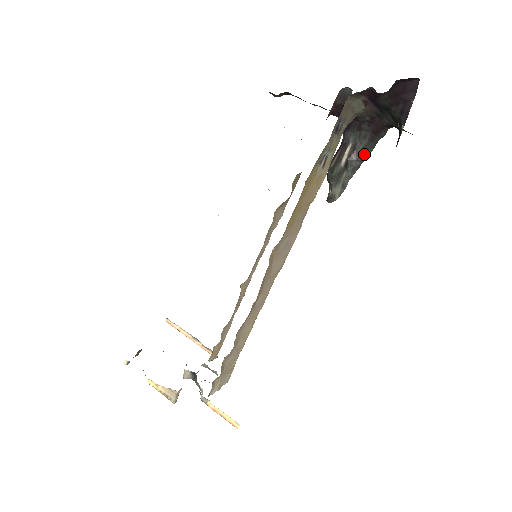
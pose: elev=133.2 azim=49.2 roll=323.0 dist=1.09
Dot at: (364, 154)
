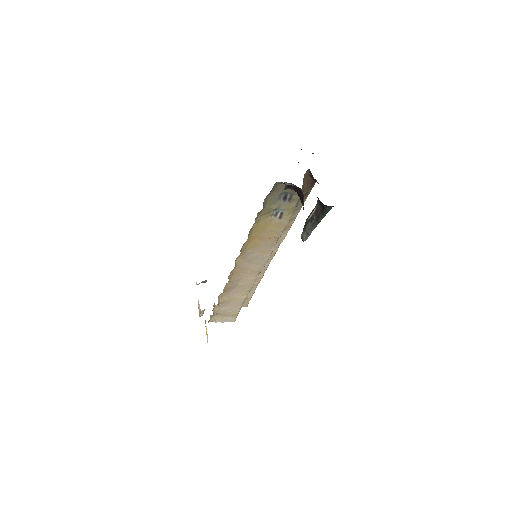
Dot at: (320, 218)
